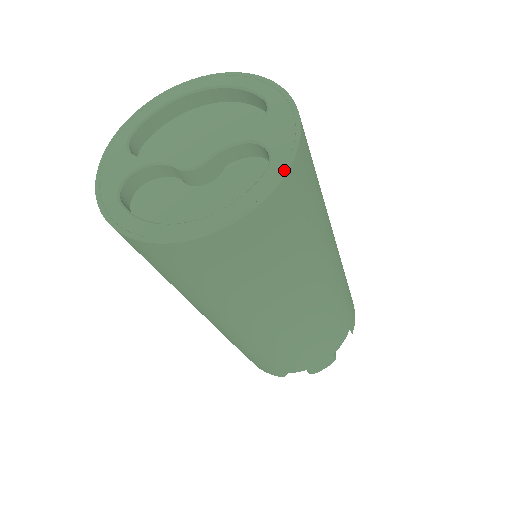
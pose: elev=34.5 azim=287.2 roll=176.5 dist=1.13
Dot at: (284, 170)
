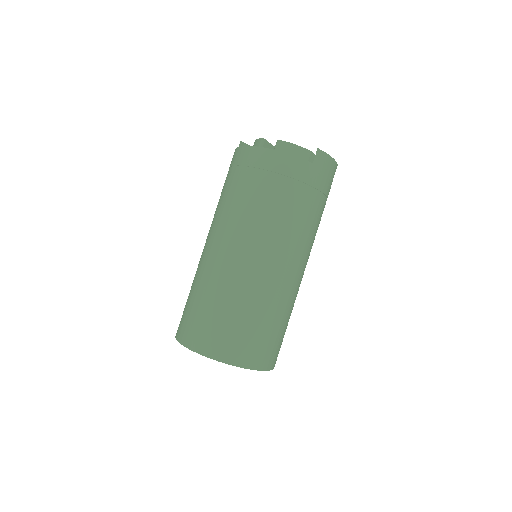
Dot at: occluded
